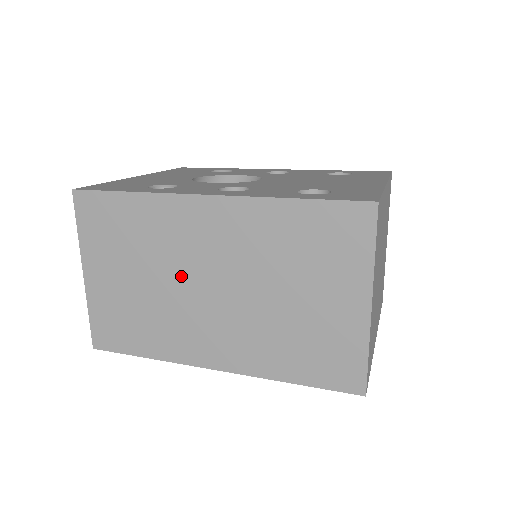
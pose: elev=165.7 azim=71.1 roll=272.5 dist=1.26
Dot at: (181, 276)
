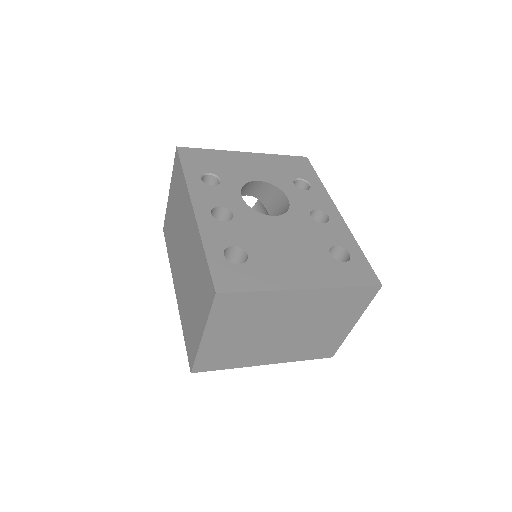
Dot at: (181, 235)
